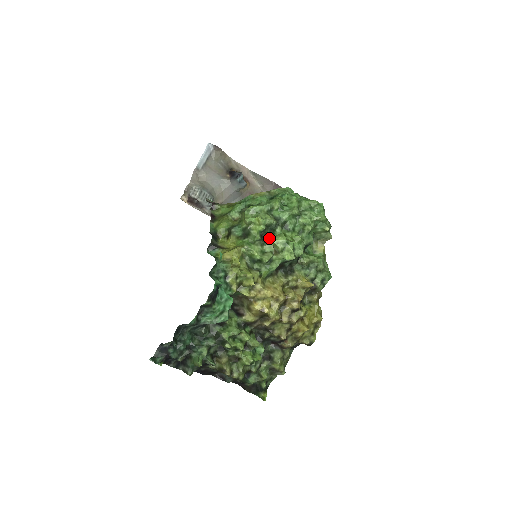
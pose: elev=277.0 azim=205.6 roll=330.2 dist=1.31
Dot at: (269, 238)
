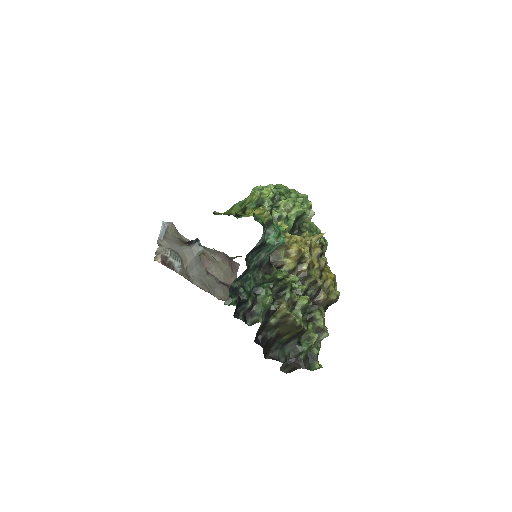
Dot at: (280, 201)
